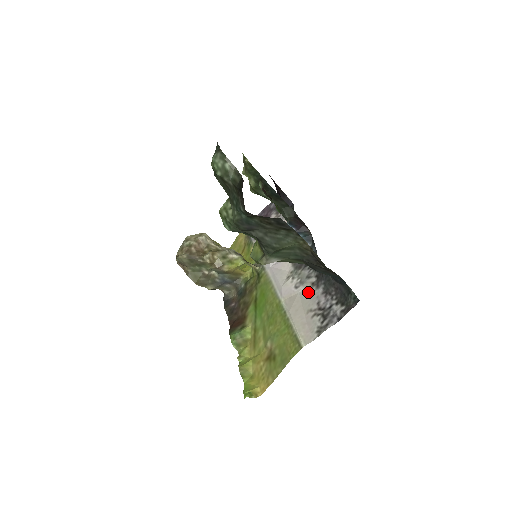
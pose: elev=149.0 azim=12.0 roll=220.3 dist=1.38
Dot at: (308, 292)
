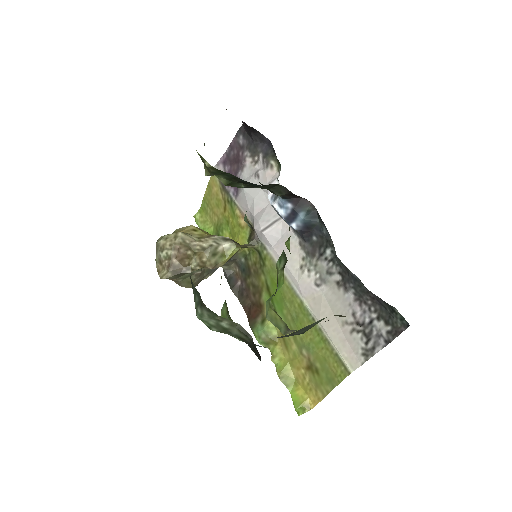
Dot at: (335, 295)
